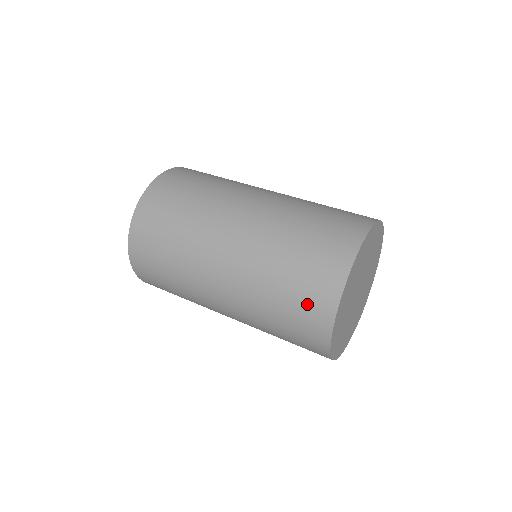
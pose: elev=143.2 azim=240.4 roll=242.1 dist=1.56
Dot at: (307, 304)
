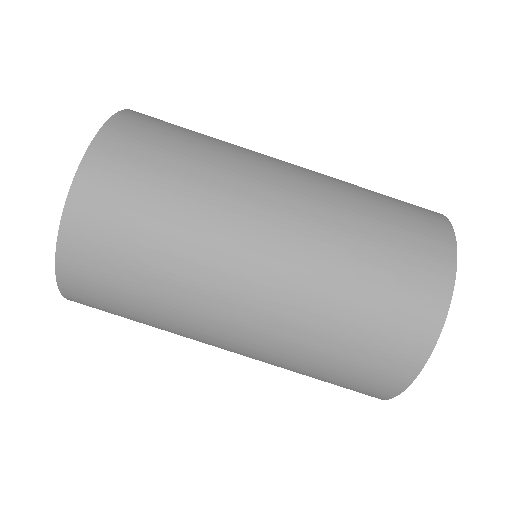
Dot at: (369, 374)
